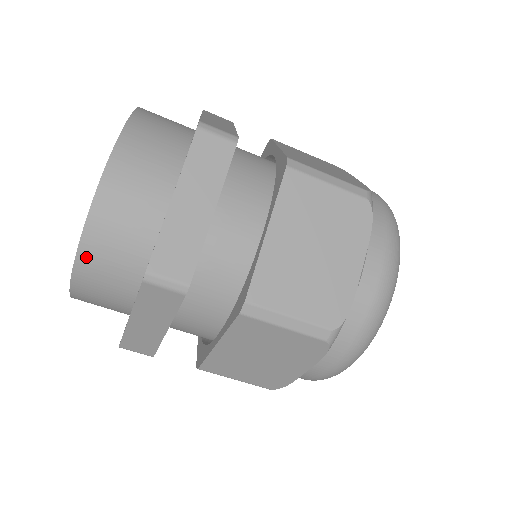
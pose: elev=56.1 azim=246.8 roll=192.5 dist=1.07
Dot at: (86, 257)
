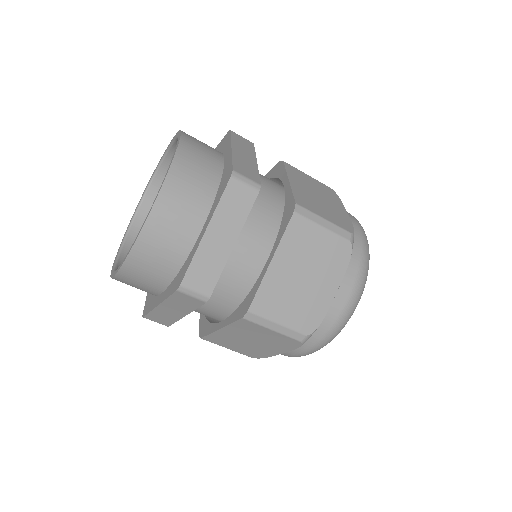
Dot at: (174, 179)
